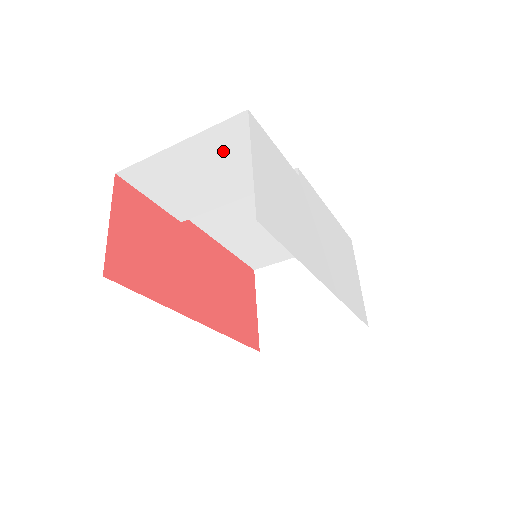
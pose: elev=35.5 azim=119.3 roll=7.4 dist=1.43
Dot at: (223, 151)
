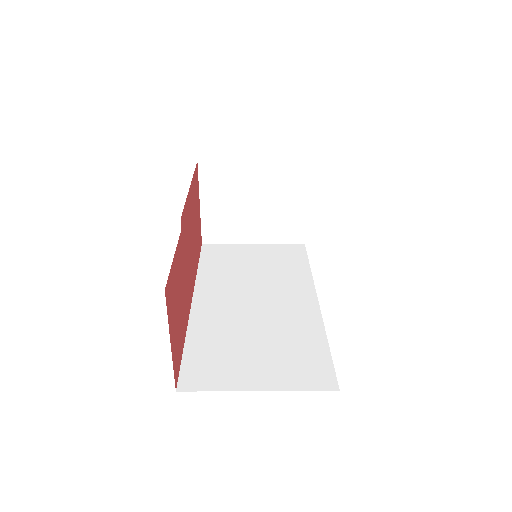
Dot at: occluded
